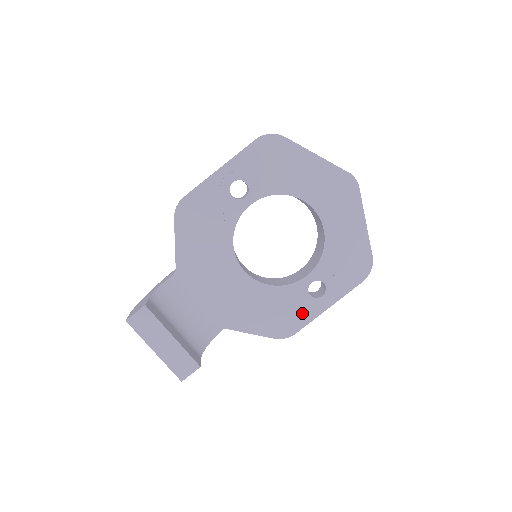
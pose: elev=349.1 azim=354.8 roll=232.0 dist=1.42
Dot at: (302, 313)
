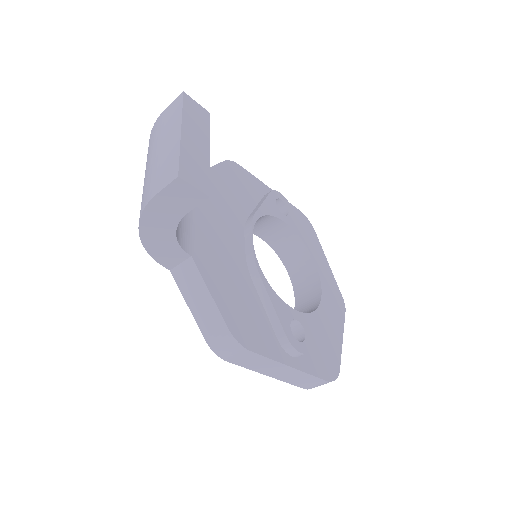
Dot at: (267, 340)
